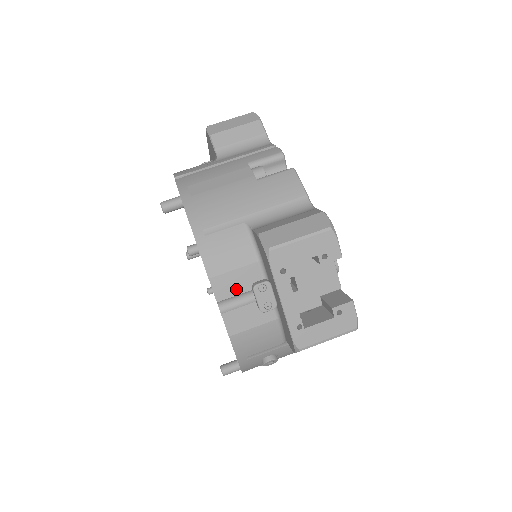
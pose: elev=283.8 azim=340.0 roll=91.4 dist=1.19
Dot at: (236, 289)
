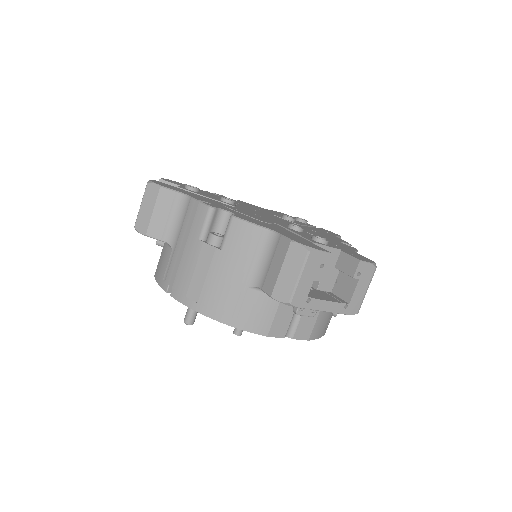
Dot at: (286, 321)
